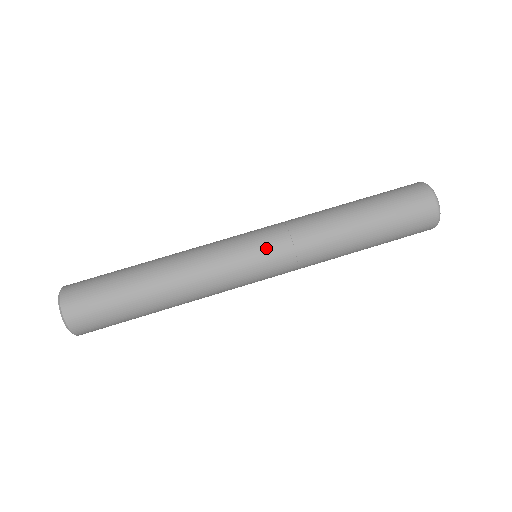
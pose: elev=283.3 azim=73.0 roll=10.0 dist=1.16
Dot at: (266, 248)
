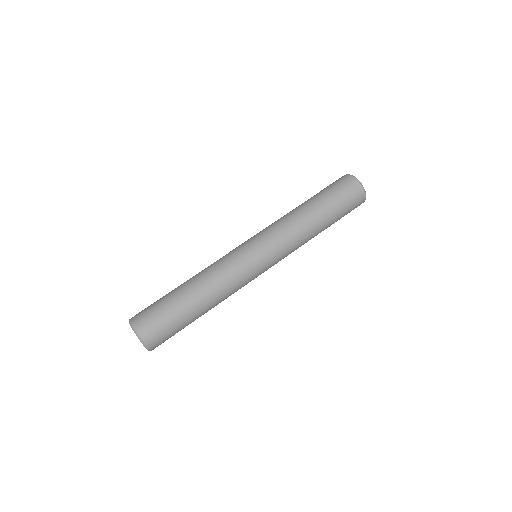
Dot at: (268, 254)
